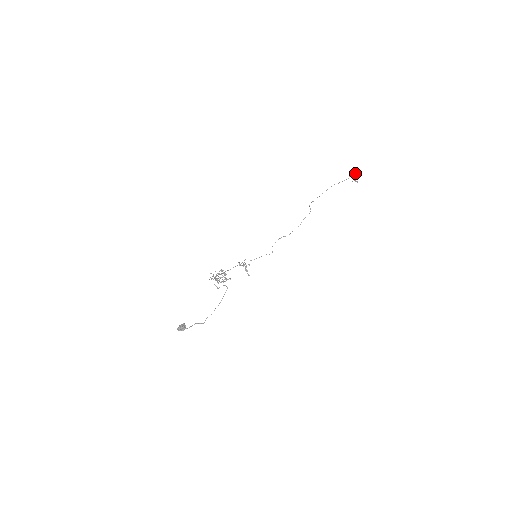
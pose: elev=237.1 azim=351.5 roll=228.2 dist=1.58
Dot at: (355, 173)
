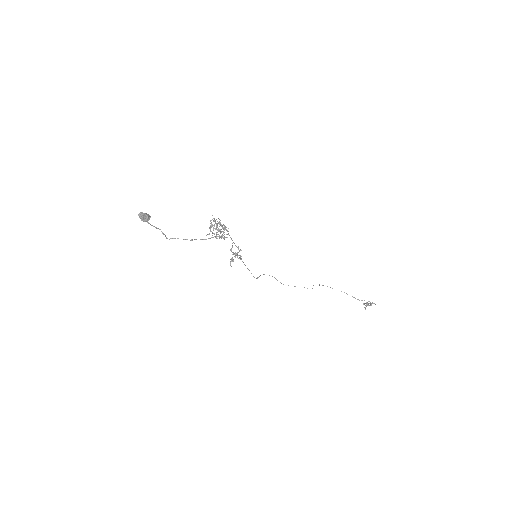
Dot at: occluded
